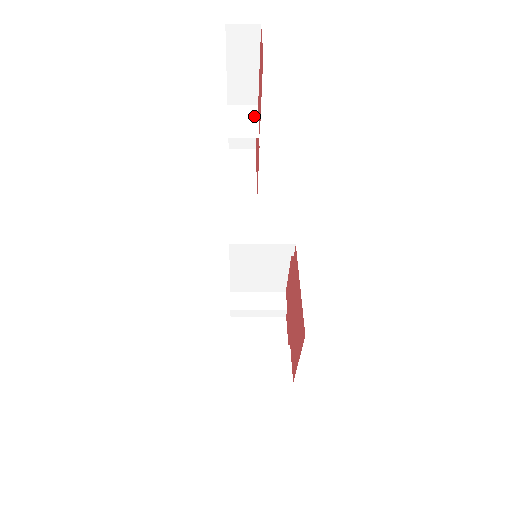
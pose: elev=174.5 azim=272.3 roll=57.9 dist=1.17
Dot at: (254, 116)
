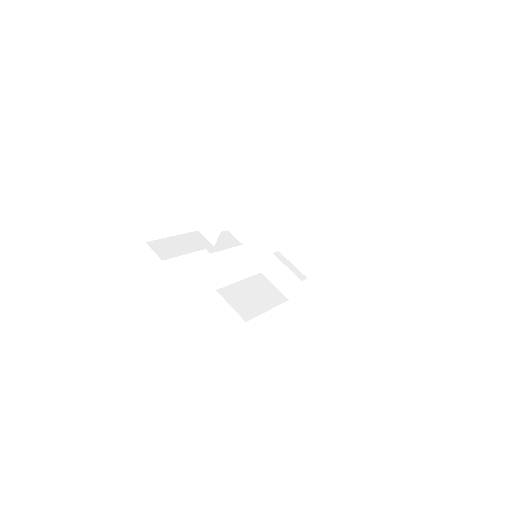
Dot at: (221, 223)
